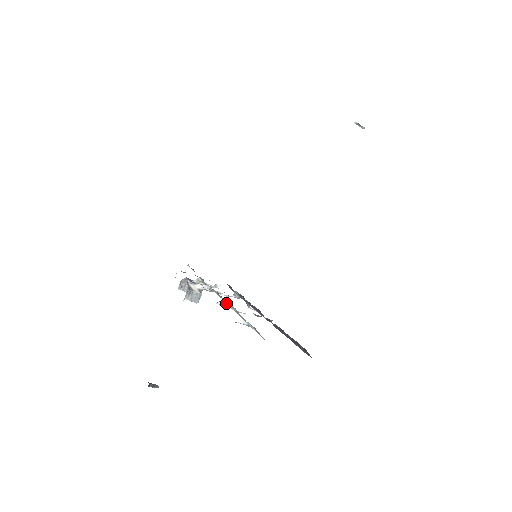
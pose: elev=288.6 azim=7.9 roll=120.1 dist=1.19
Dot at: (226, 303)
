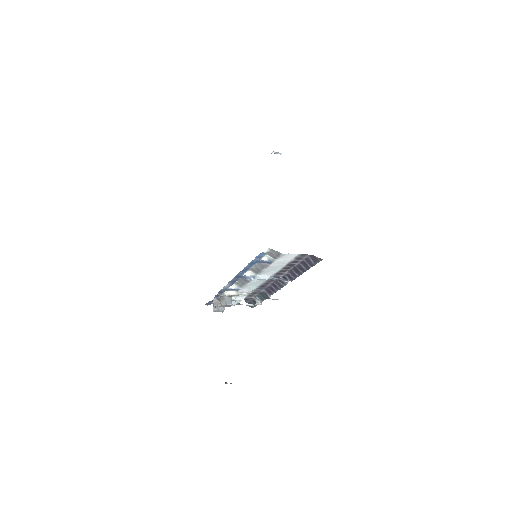
Dot at: (249, 272)
